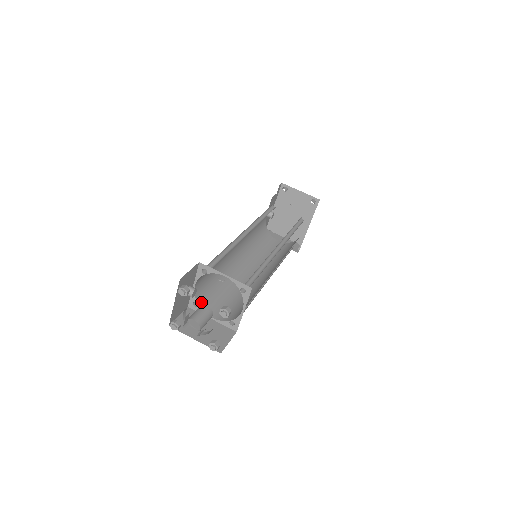
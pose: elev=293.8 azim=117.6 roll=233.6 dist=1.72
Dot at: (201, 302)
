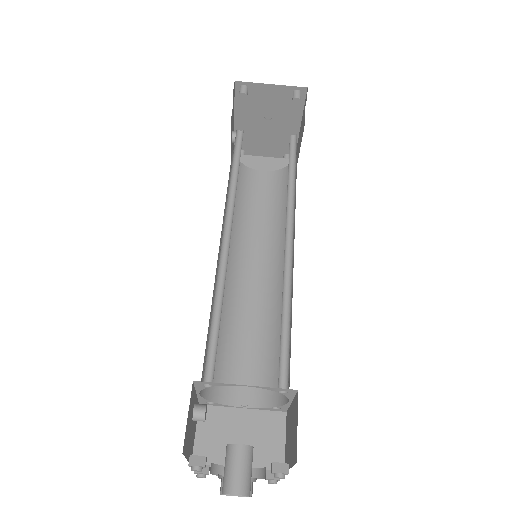
Dot at: (216, 394)
